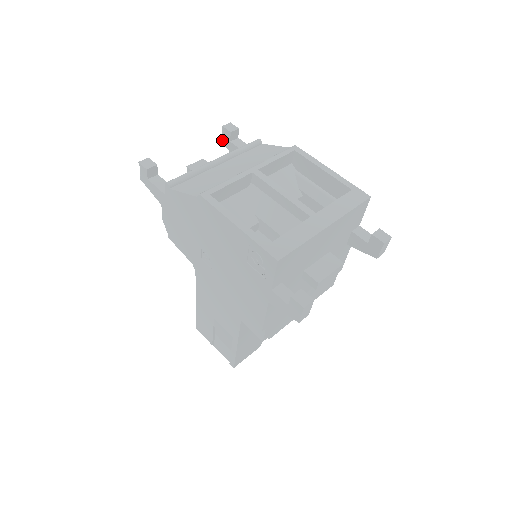
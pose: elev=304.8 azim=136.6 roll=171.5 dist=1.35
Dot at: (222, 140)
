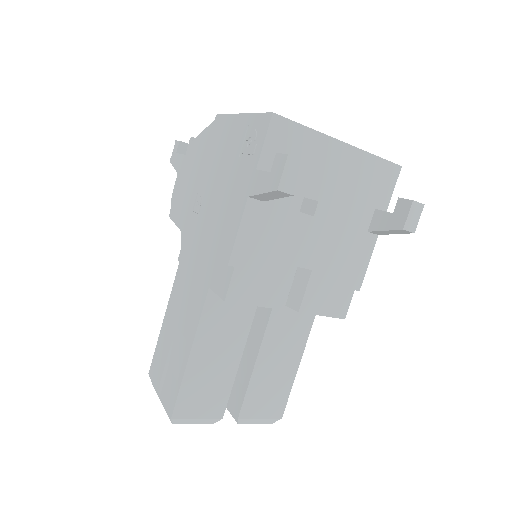
Dot at: occluded
